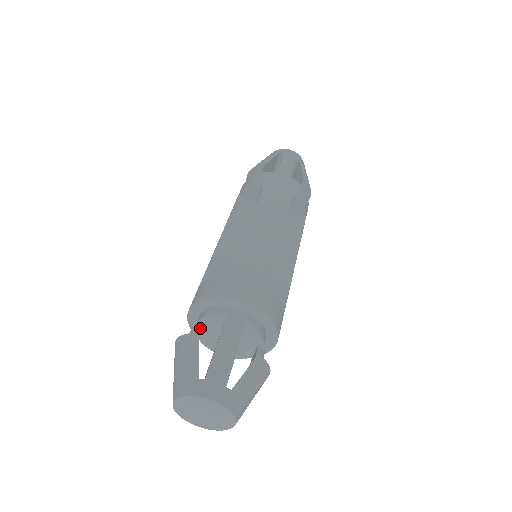
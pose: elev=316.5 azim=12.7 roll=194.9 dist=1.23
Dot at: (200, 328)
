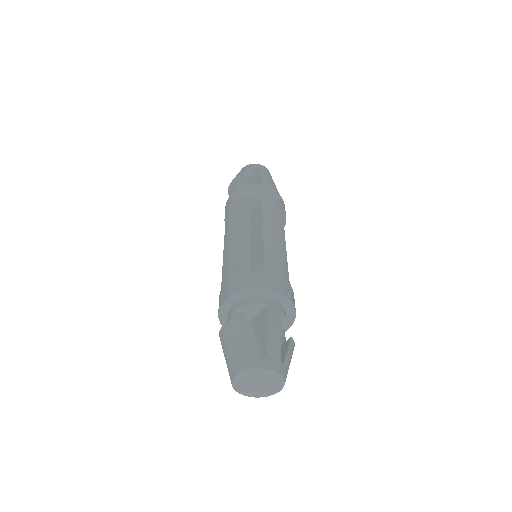
Dot at: (243, 314)
